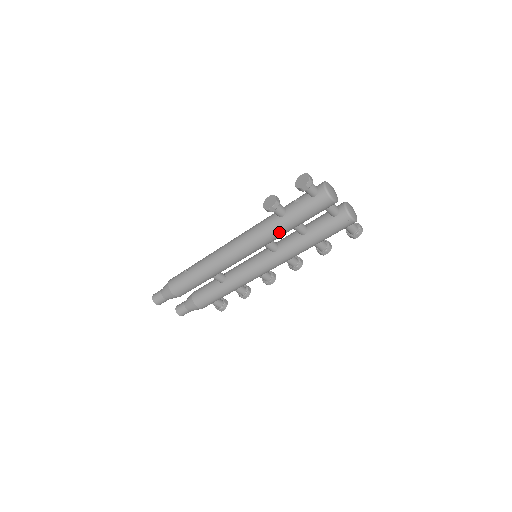
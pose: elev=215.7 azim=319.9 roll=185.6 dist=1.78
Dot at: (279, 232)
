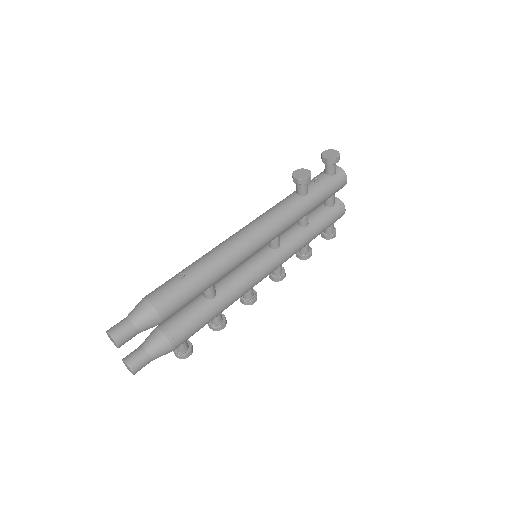
Dot at: (302, 213)
